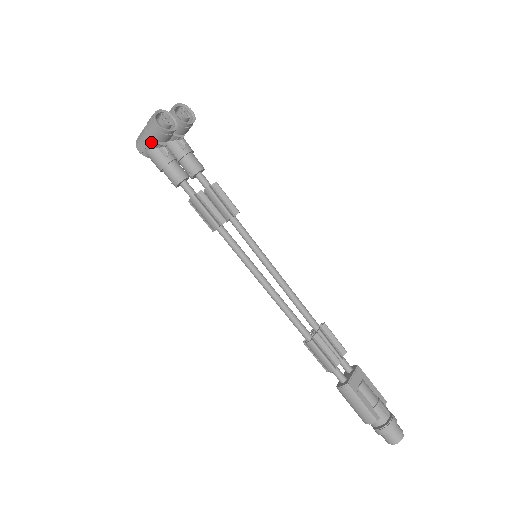
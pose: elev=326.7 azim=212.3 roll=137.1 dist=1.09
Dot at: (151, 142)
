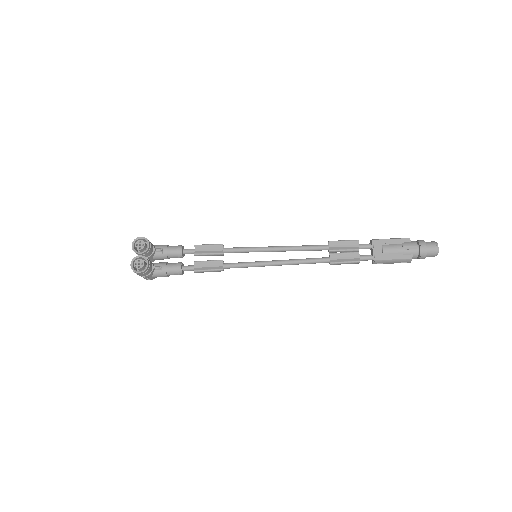
Dot at: (148, 276)
